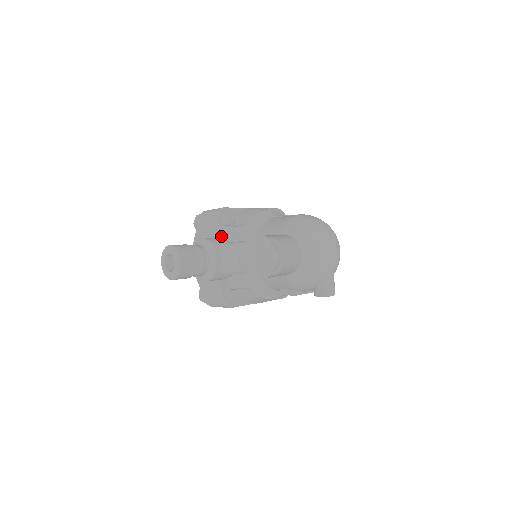
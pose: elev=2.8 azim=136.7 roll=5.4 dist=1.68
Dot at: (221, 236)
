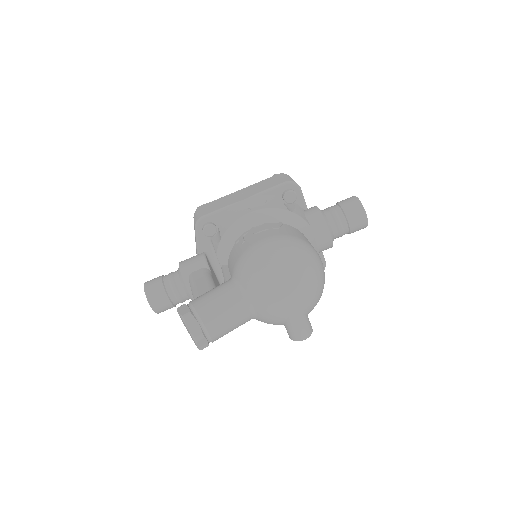
Dot at: (207, 248)
